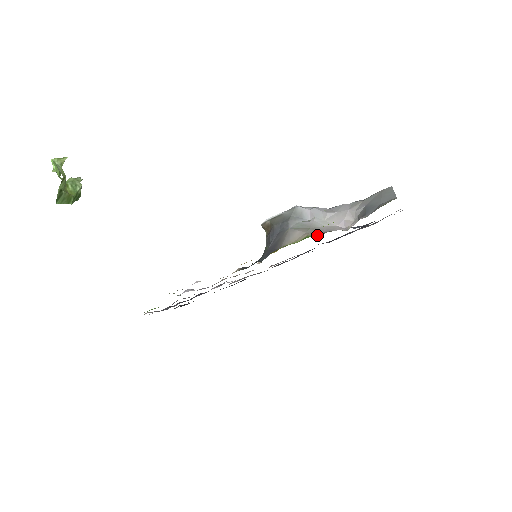
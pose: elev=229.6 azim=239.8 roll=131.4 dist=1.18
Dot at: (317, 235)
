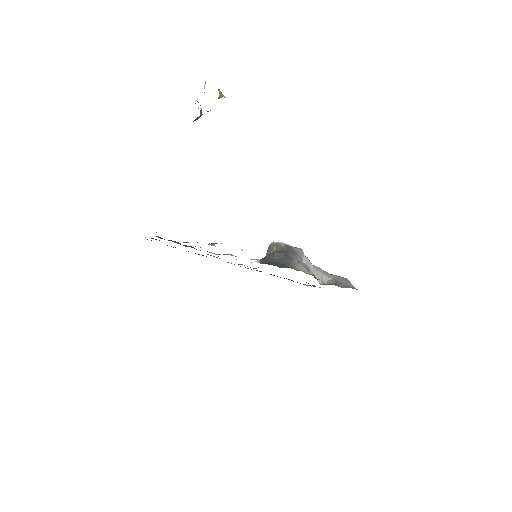
Dot at: occluded
